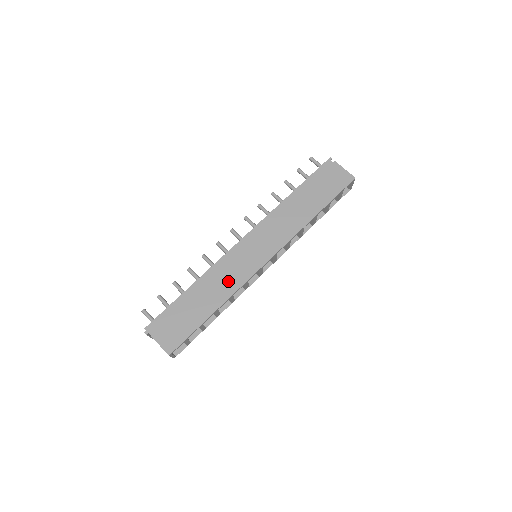
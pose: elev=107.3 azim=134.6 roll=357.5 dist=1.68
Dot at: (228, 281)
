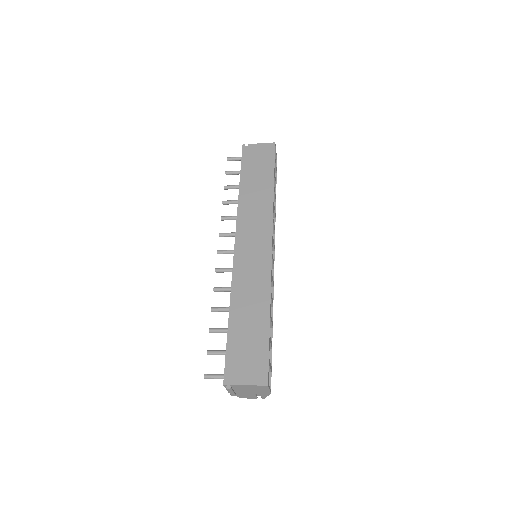
Dot at: (256, 285)
